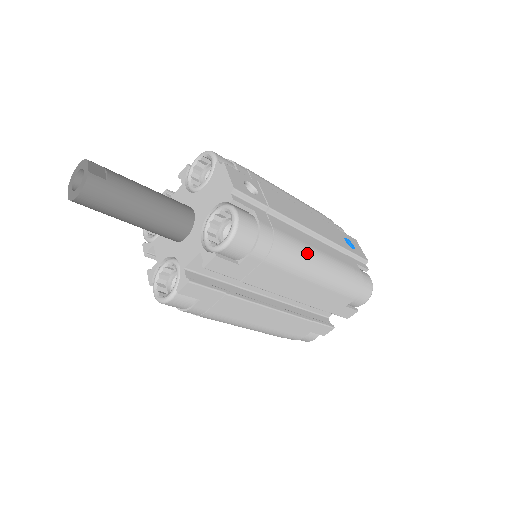
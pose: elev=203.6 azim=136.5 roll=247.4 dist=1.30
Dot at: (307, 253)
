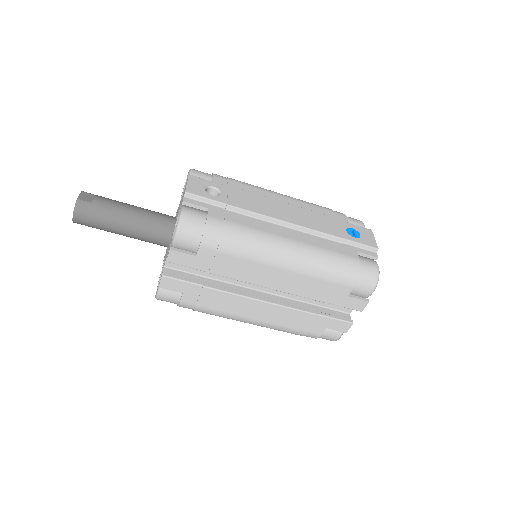
Dot at: (269, 241)
